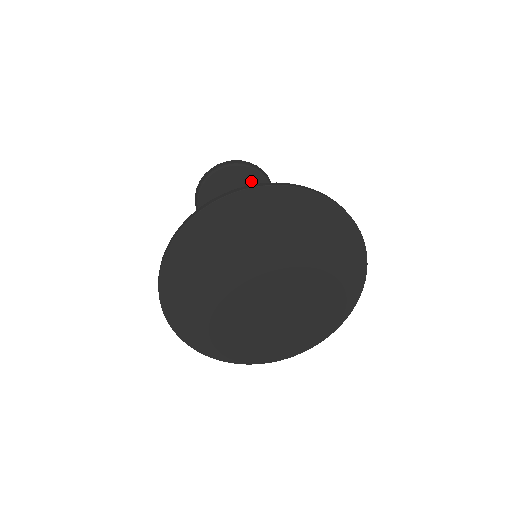
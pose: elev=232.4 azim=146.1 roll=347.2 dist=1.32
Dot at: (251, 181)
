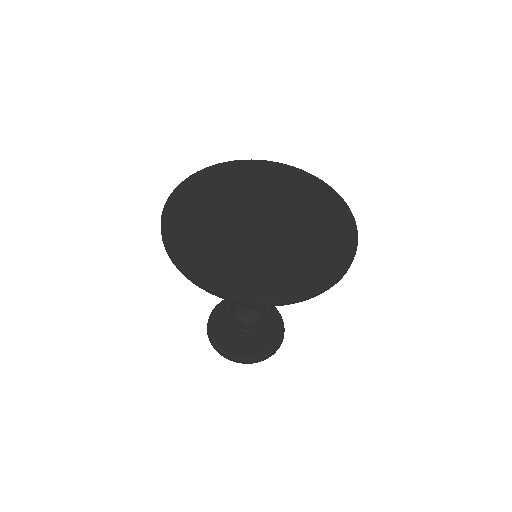
Dot at: occluded
